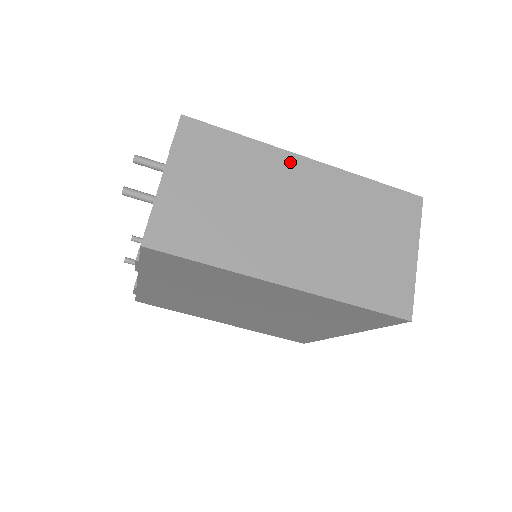
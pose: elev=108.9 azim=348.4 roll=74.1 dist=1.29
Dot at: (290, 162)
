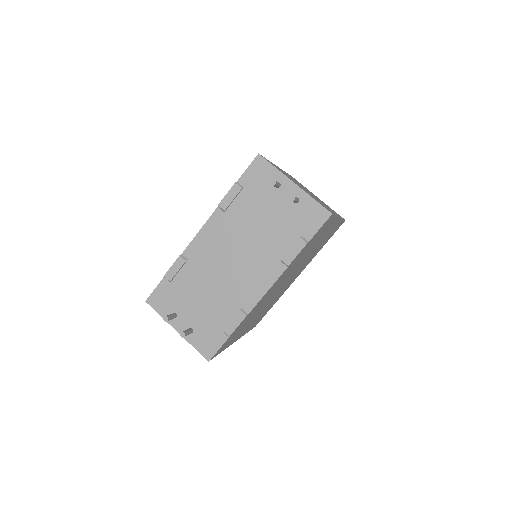
Dot at: occluded
